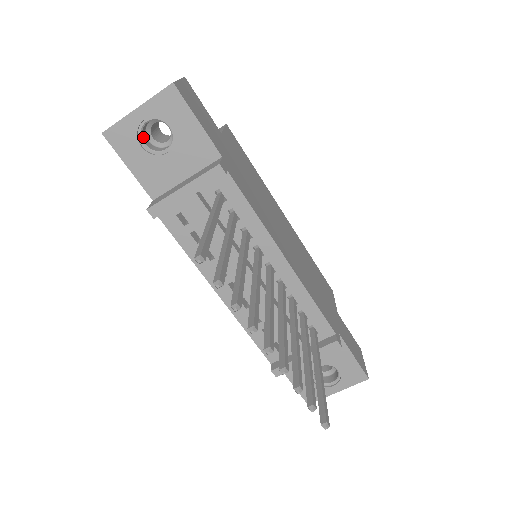
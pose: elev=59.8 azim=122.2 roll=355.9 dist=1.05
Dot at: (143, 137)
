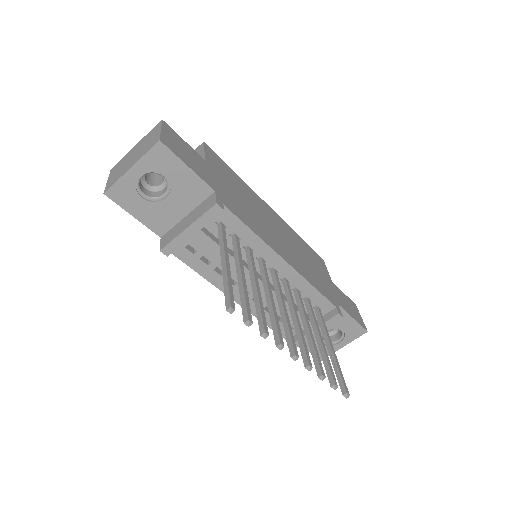
Dot at: (141, 188)
